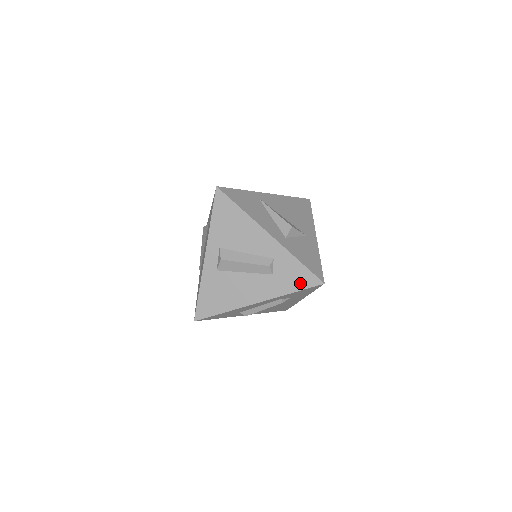
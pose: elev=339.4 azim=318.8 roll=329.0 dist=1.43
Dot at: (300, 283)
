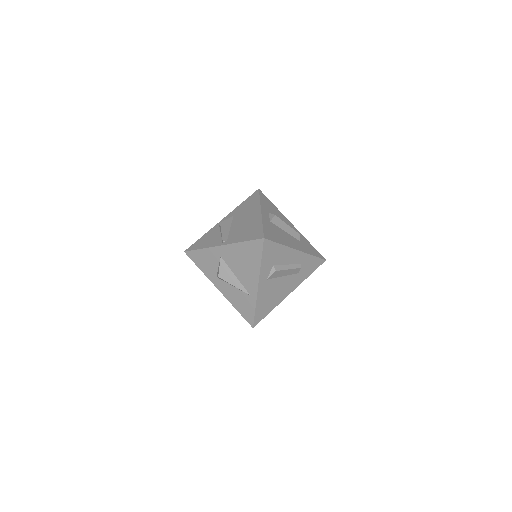
Dot at: (315, 253)
